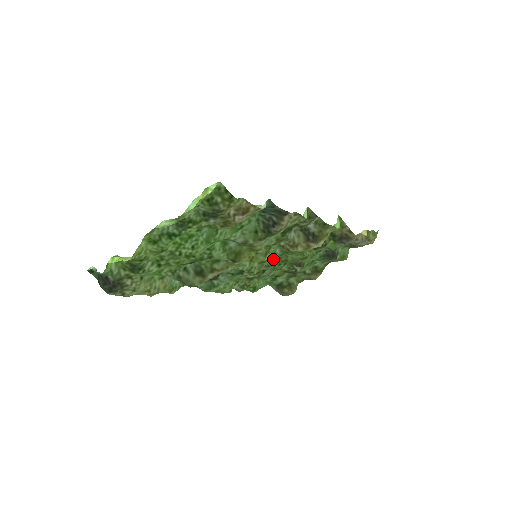
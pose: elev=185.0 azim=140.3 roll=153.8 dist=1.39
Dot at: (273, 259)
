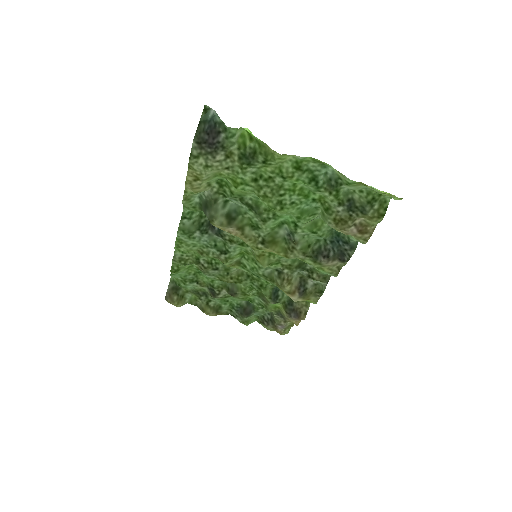
Dot at: (246, 270)
